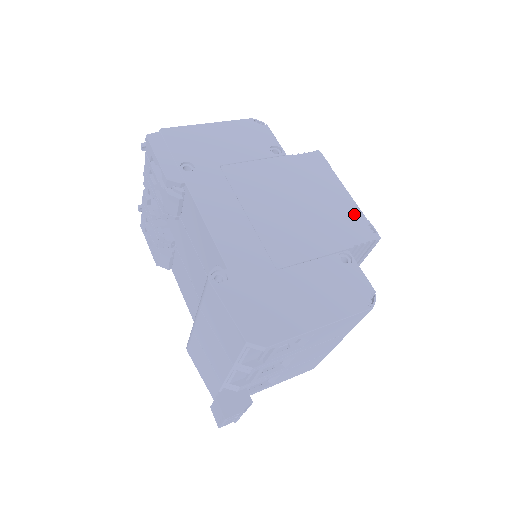
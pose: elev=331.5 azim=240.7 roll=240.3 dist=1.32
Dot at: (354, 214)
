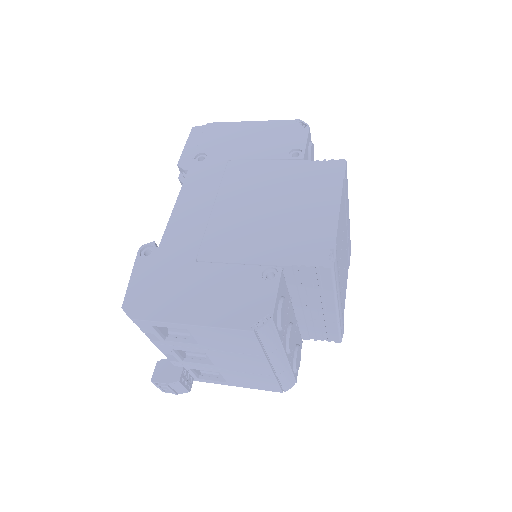
Dot at: (324, 233)
